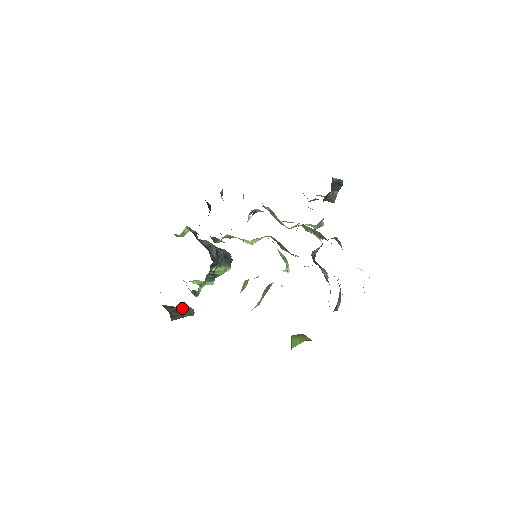
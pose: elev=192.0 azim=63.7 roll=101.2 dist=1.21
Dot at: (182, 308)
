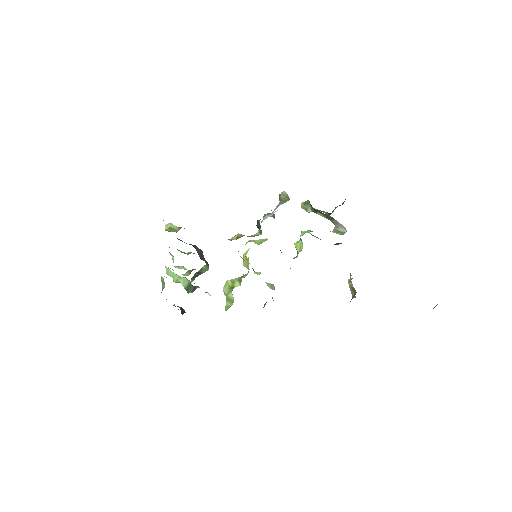
Dot at: occluded
